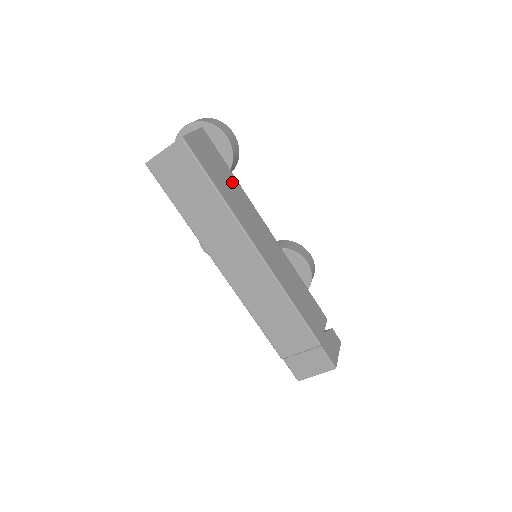
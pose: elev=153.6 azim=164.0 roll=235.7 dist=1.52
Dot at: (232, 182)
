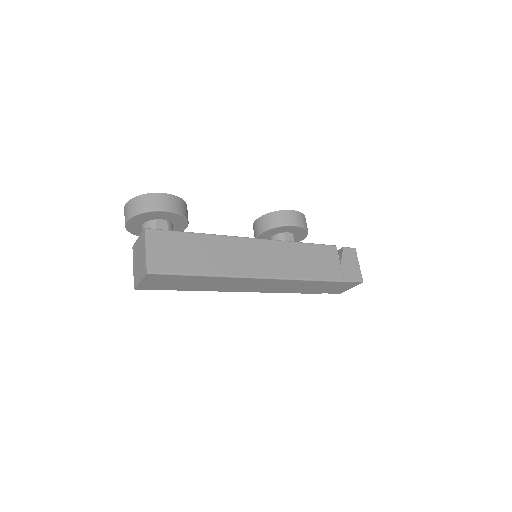
Dot at: (202, 244)
